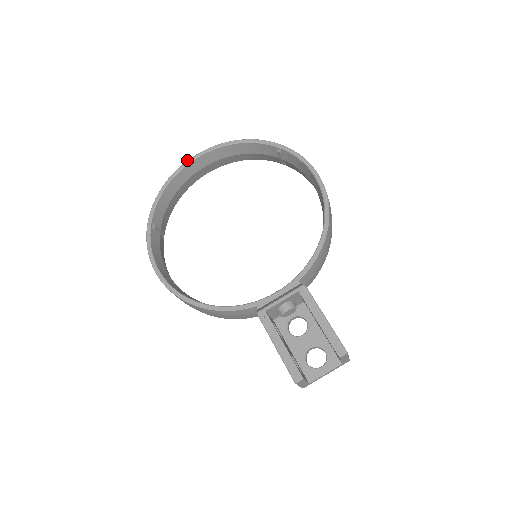
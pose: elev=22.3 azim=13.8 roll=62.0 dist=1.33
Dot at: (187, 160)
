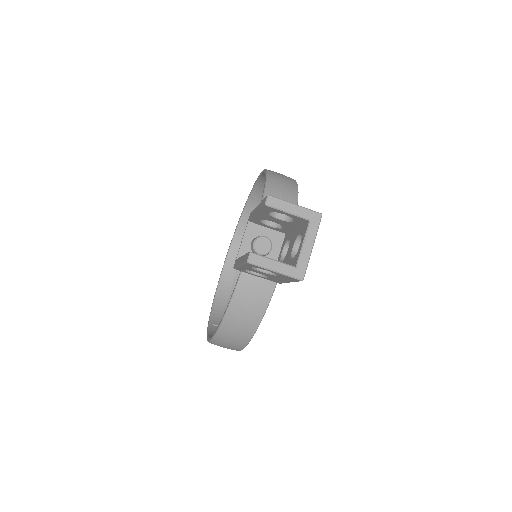
Dot at: (222, 270)
